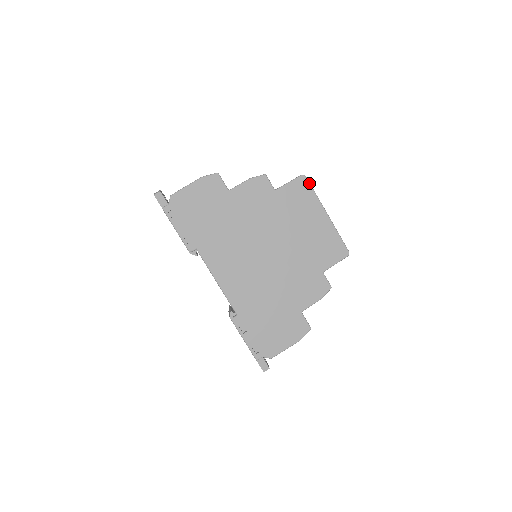
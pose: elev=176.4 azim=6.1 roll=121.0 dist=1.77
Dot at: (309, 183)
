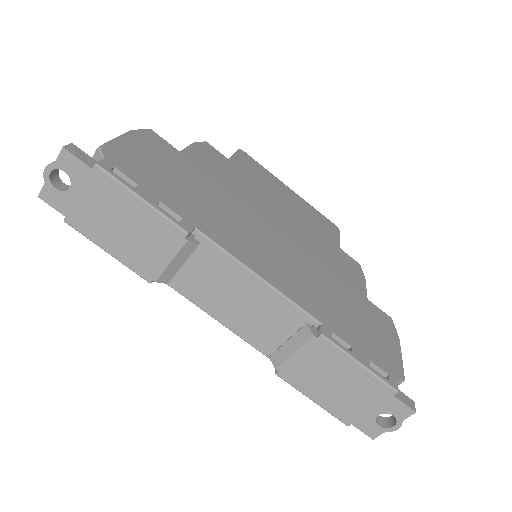
Dot at: (252, 158)
